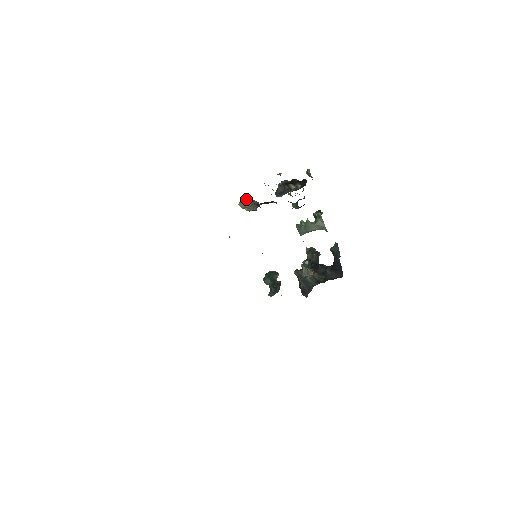
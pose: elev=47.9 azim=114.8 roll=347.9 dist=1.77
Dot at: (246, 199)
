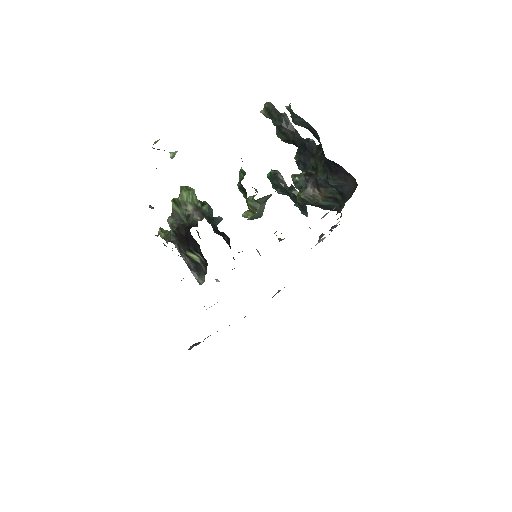
Dot at: occluded
